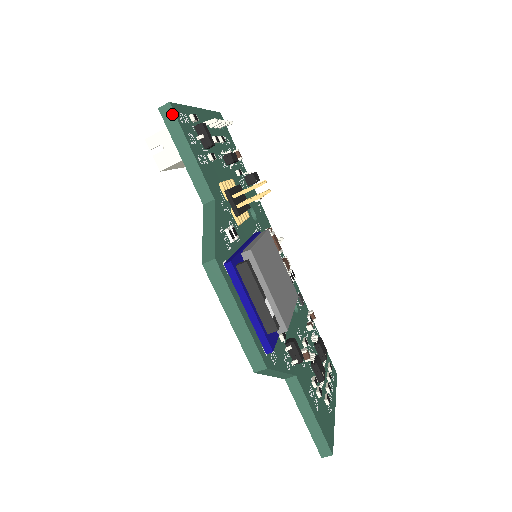
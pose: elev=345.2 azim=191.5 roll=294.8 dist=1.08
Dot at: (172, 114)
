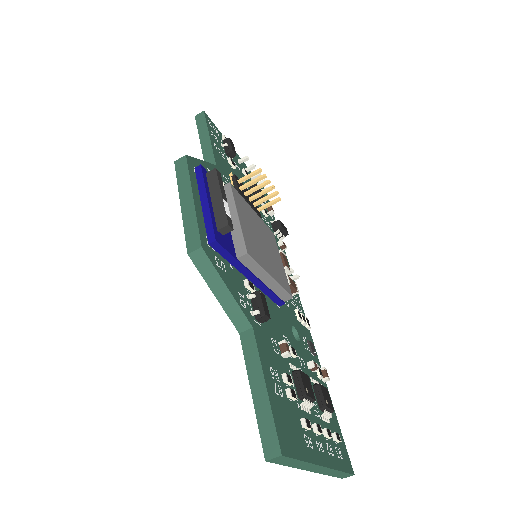
Dot at: (203, 117)
